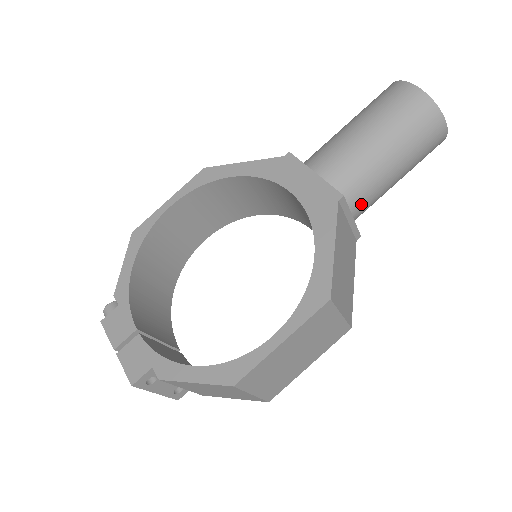
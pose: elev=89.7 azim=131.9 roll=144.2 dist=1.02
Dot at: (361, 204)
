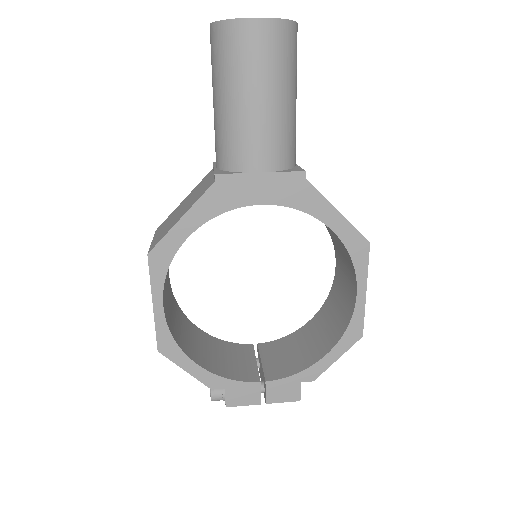
Dot at: (295, 151)
